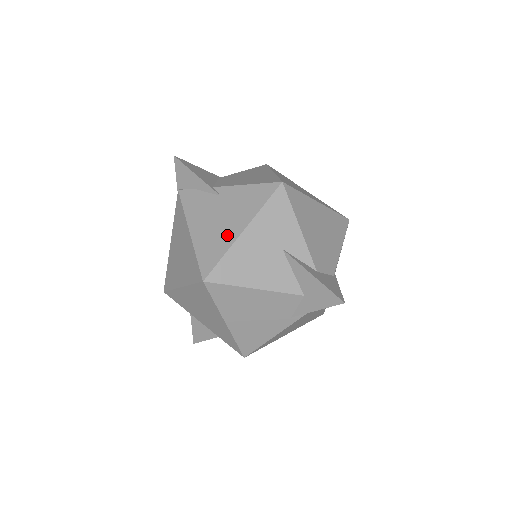
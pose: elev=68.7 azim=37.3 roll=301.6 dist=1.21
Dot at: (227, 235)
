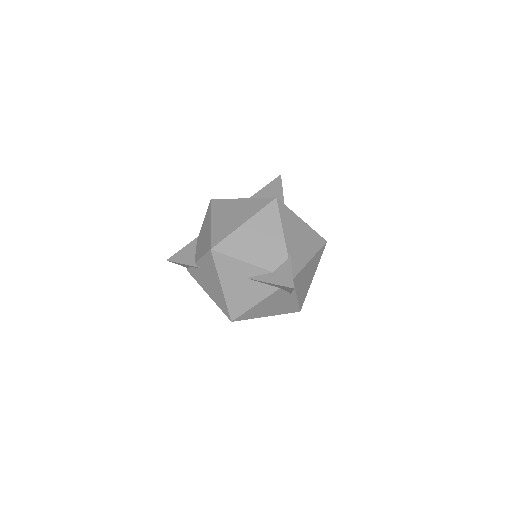
Dot at: (219, 292)
